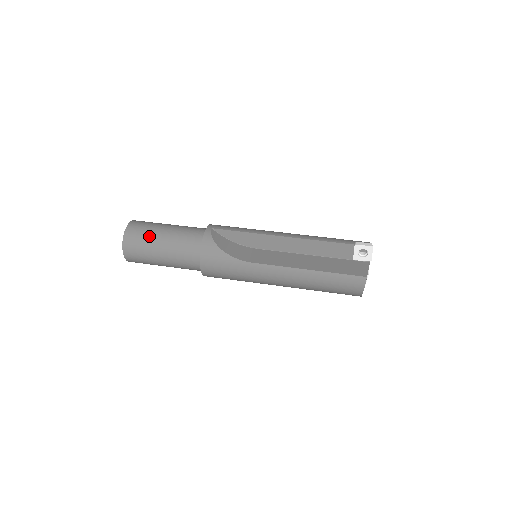
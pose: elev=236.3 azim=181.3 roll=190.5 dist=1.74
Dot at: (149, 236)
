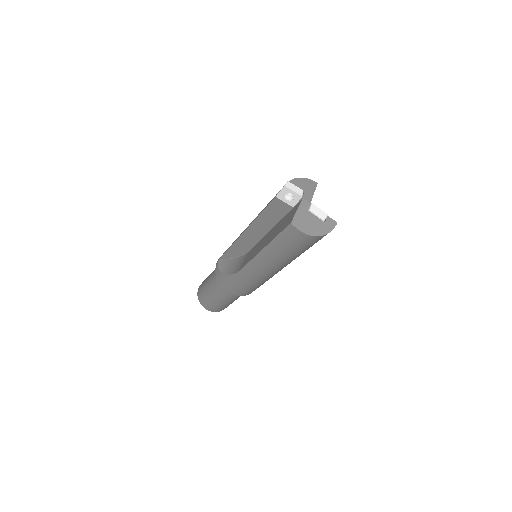
Dot at: (204, 290)
